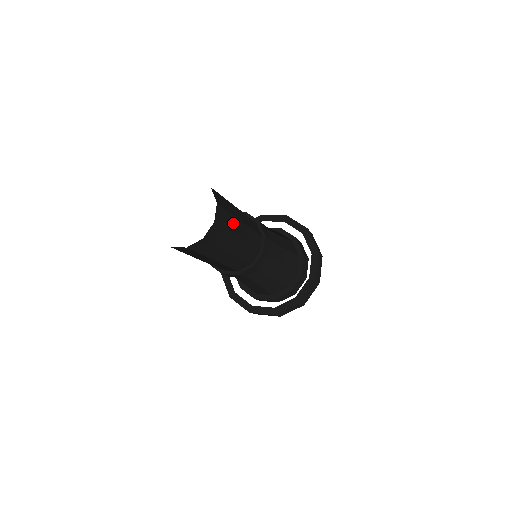
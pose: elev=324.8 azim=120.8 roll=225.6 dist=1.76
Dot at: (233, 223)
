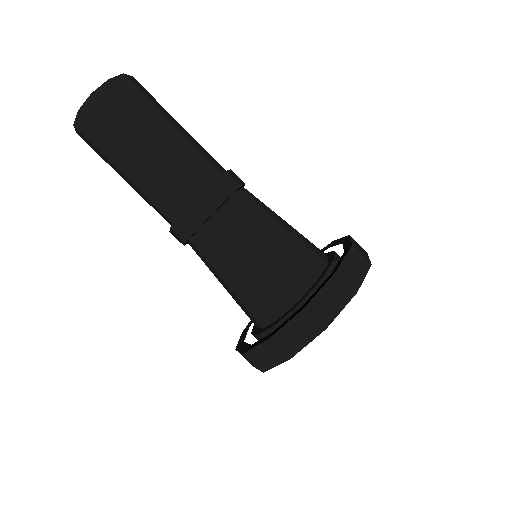
Dot at: (152, 111)
